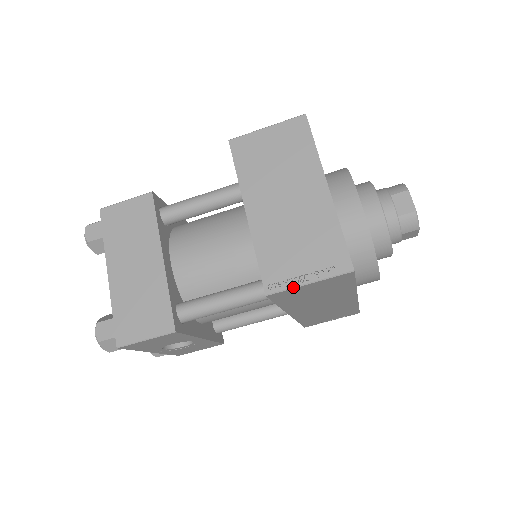
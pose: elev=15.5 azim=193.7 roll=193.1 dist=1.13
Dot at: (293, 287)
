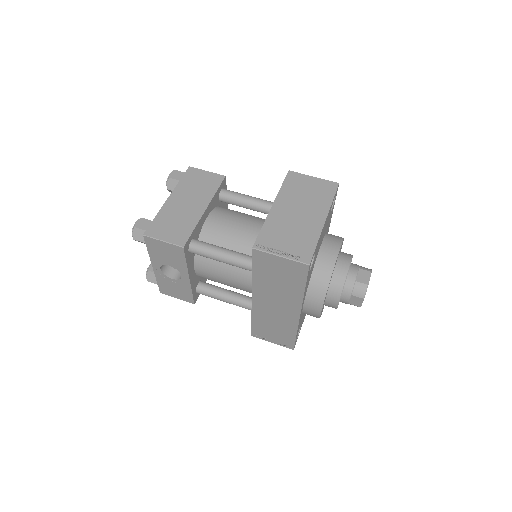
Dot at: (270, 253)
